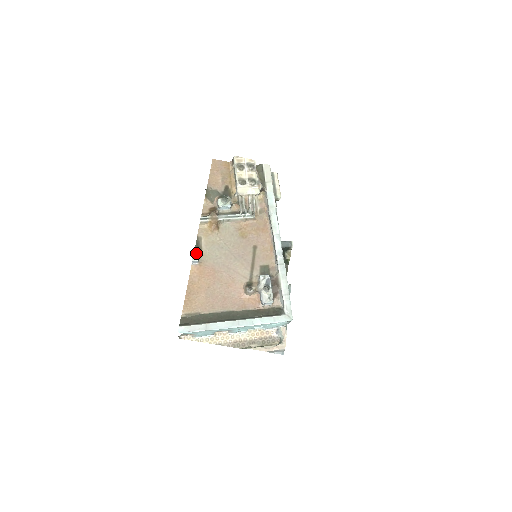
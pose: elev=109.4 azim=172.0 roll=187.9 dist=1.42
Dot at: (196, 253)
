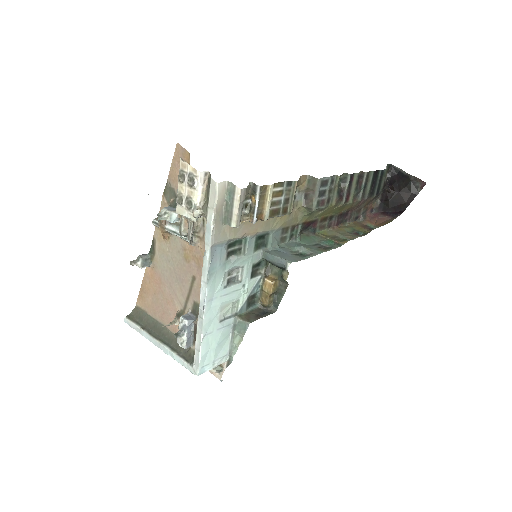
Dot at: (140, 261)
